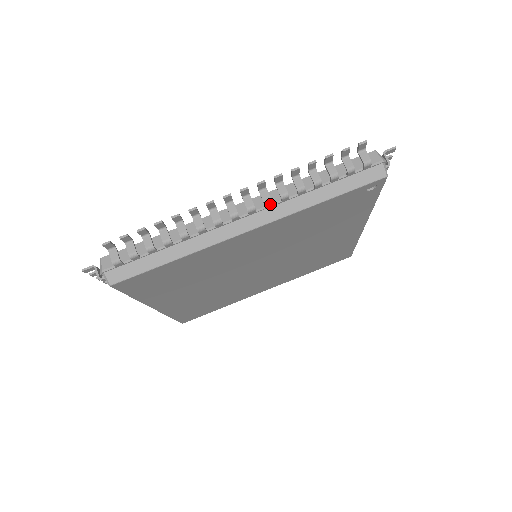
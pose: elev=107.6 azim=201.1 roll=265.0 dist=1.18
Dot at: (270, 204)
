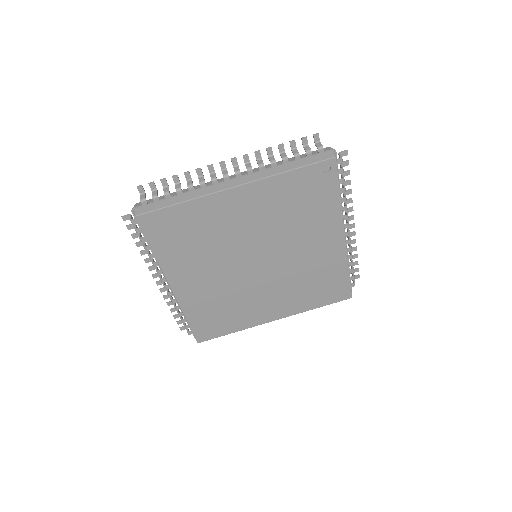
Dot at: (251, 170)
